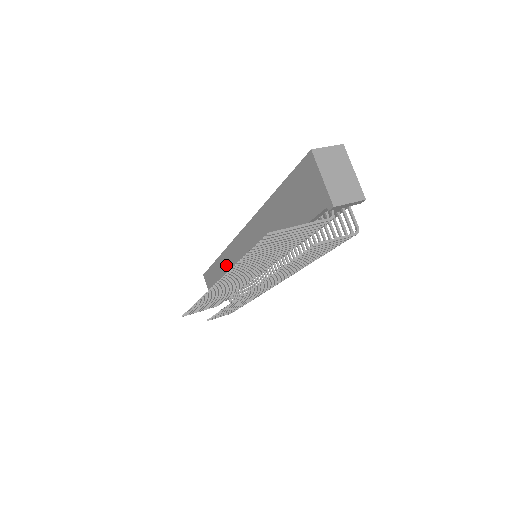
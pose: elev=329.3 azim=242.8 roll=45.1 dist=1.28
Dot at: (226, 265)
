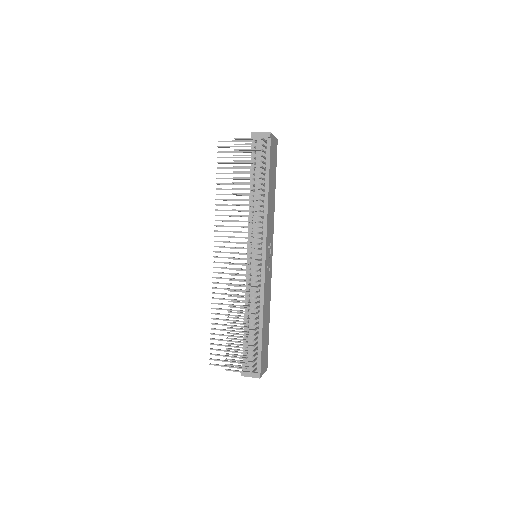
Dot at: occluded
